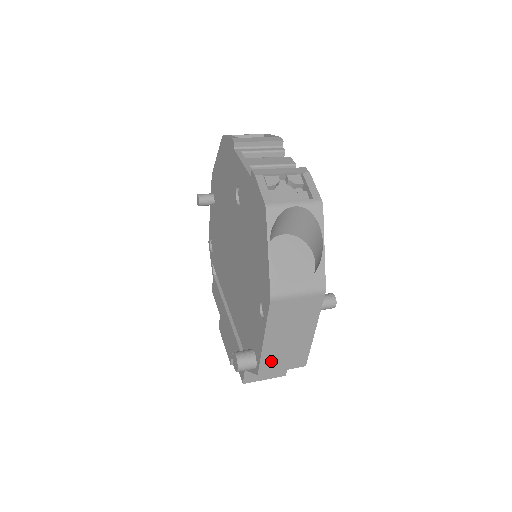
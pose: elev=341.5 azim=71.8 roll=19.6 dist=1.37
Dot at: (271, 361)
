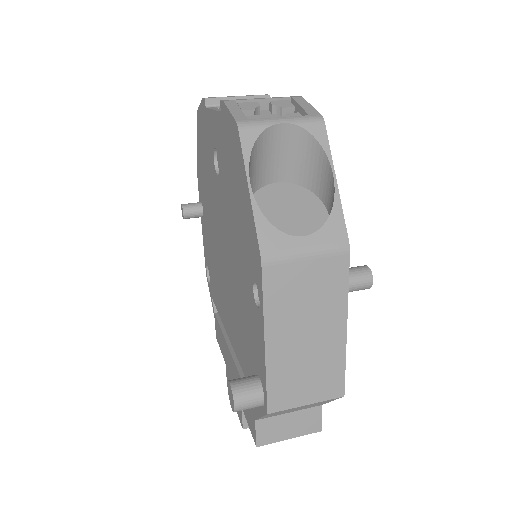
Dot at: (285, 386)
